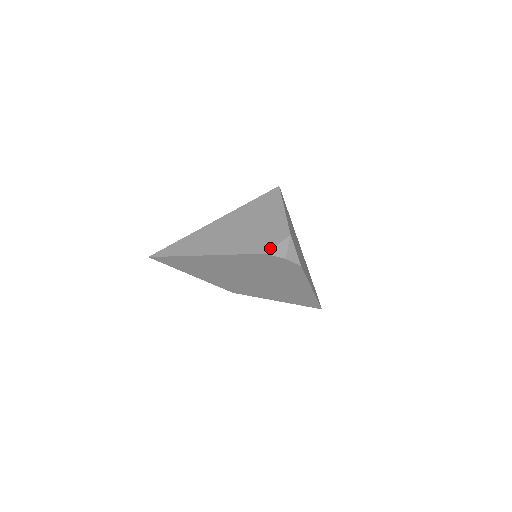
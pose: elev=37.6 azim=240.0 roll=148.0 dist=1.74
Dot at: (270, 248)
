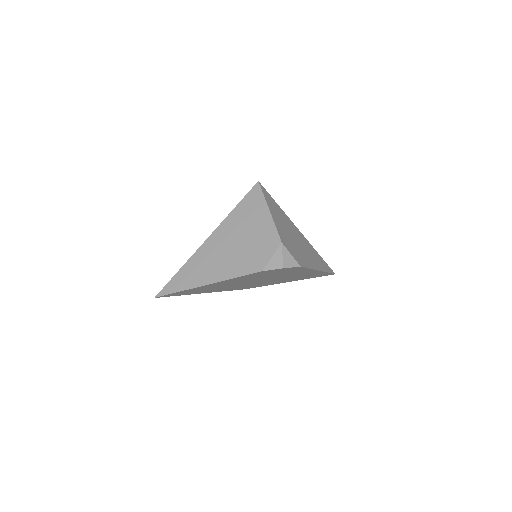
Dot at: (265, 264)
